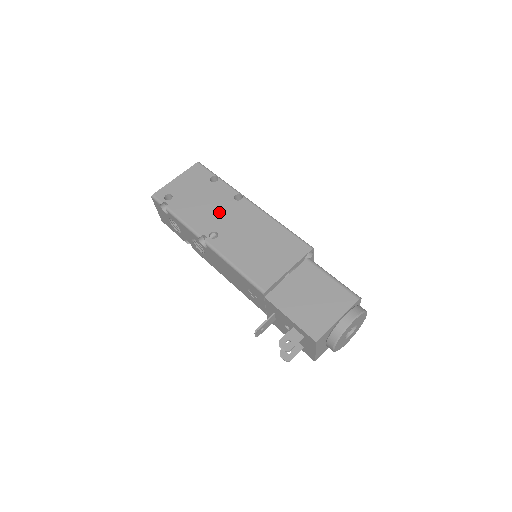
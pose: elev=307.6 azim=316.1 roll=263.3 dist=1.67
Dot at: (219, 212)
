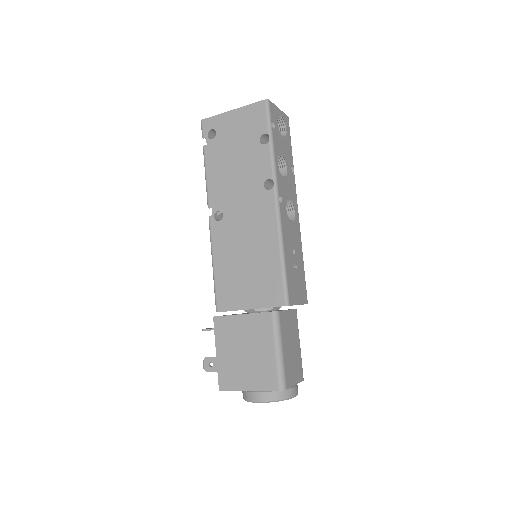
Dot at: (240, 190)
